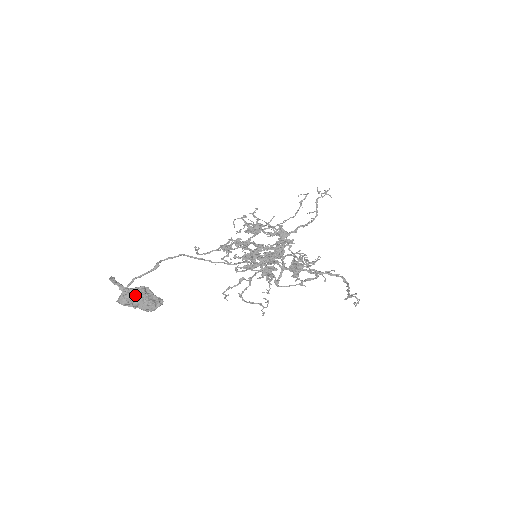
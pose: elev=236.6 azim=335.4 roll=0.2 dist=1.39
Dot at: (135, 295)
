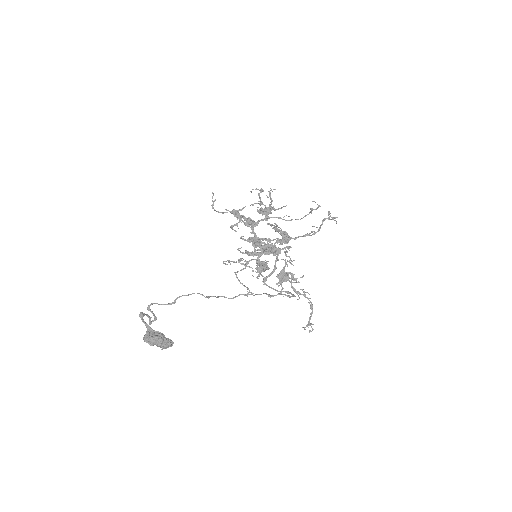
Dot at: (156, 343)
